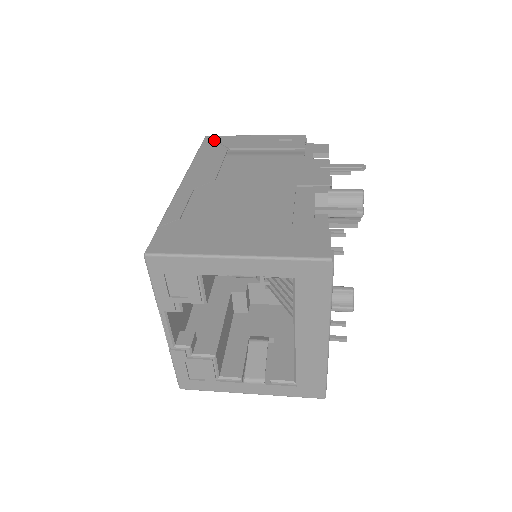
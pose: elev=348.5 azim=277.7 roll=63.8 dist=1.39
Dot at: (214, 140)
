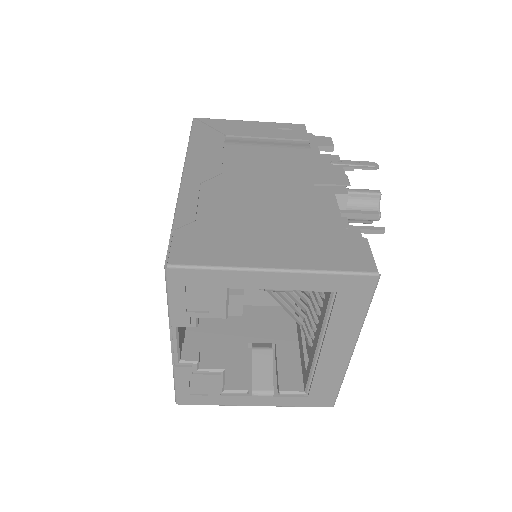
Dot at: (205, 123)
